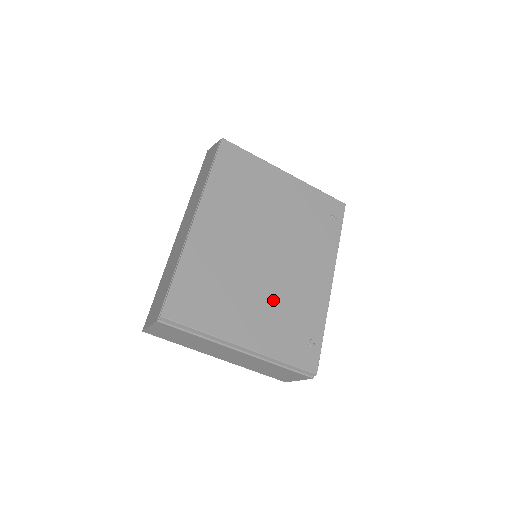
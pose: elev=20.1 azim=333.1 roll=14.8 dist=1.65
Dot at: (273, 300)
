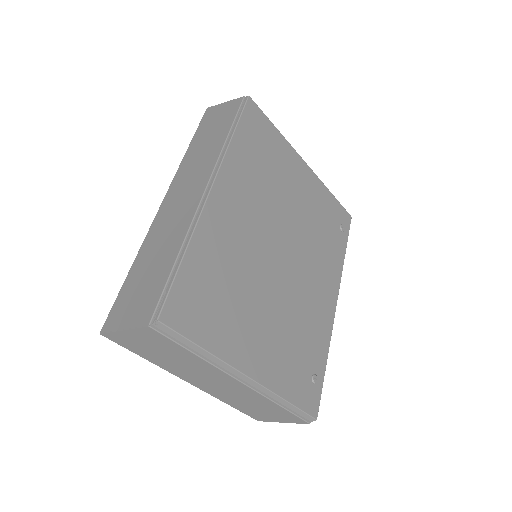
Dot at: (283, 318)
